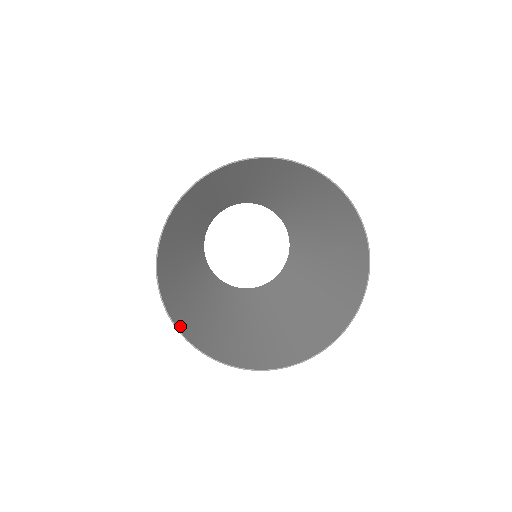
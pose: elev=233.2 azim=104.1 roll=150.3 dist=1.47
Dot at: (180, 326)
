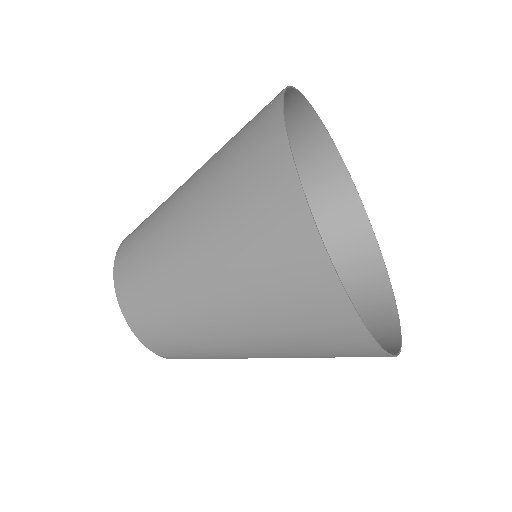
Dot at: (276, 128)
